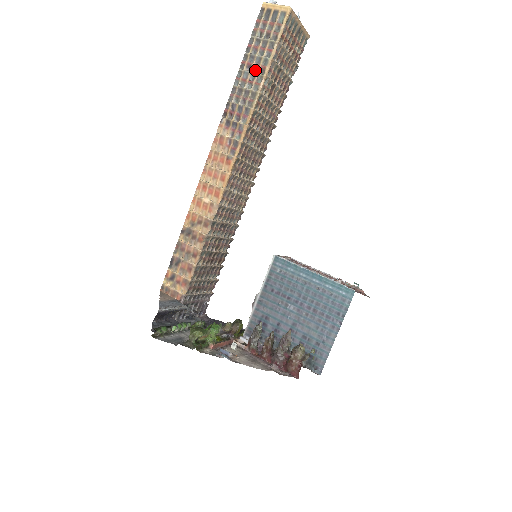
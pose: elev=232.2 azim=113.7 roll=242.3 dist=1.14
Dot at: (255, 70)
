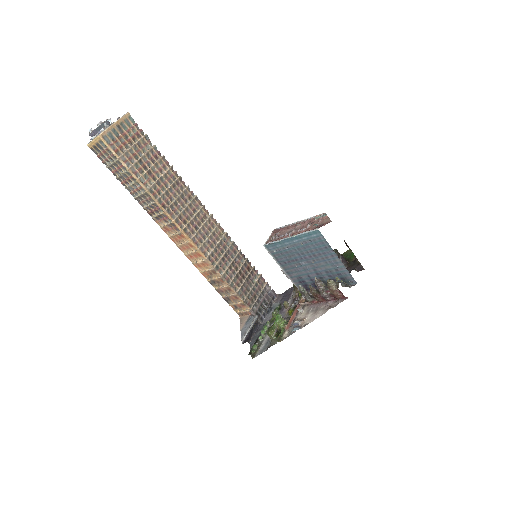
Dot at: (131, 182)
